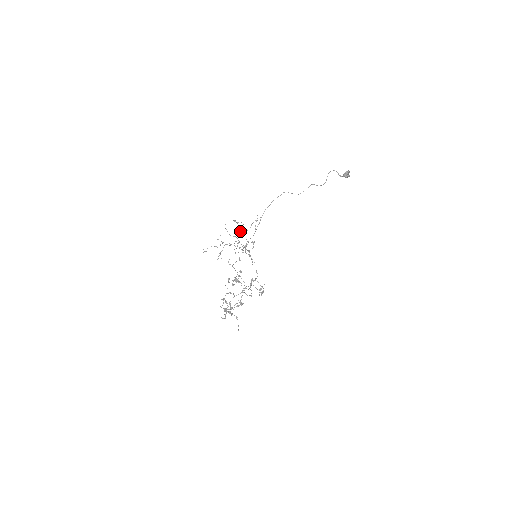
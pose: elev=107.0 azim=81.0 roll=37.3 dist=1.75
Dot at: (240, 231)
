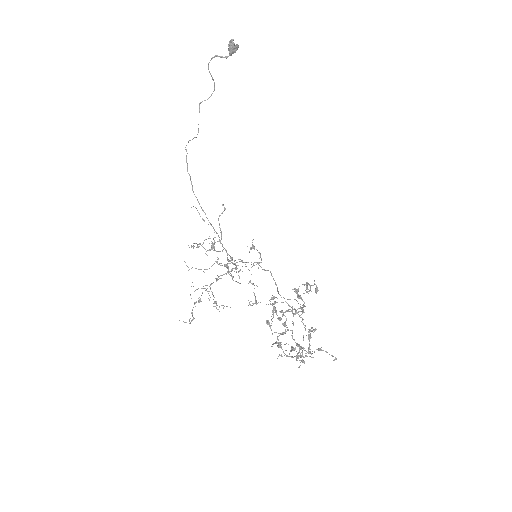
Dot at: (209, 250)
